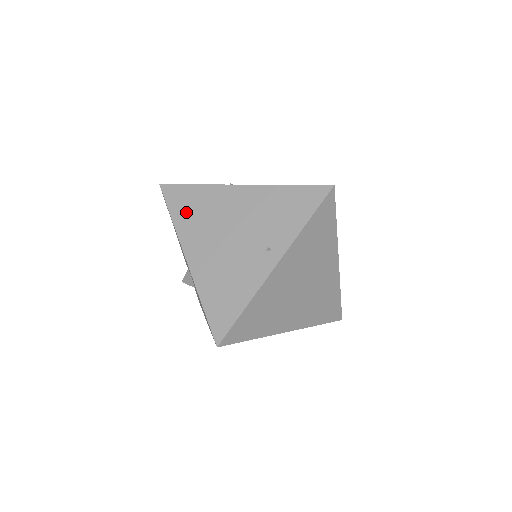
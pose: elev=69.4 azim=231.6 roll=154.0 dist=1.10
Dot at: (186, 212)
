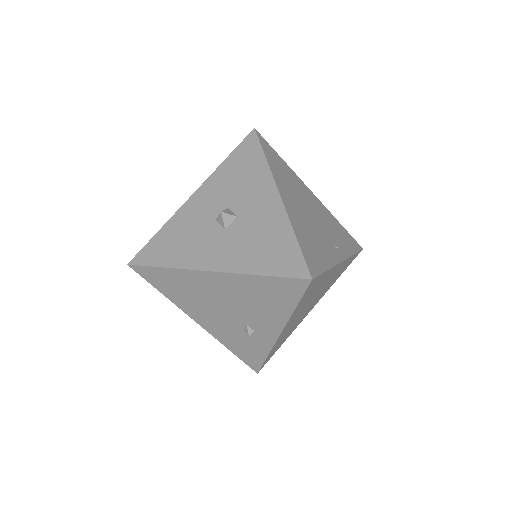
Dot at: (277, 166)
